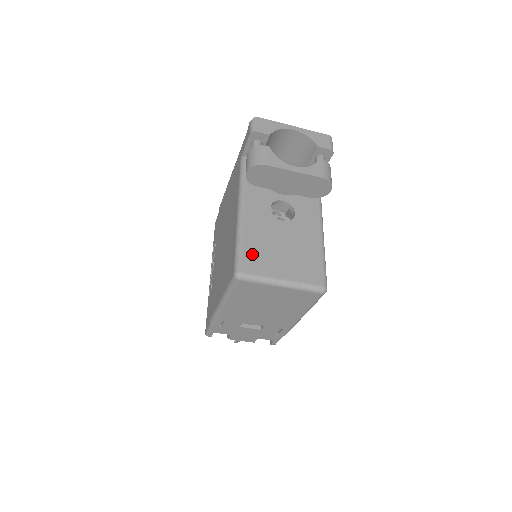
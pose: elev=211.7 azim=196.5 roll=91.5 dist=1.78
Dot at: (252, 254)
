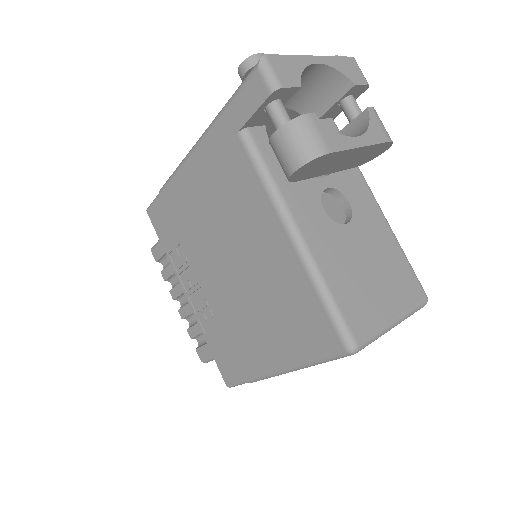
Dot at: (350, 304)
